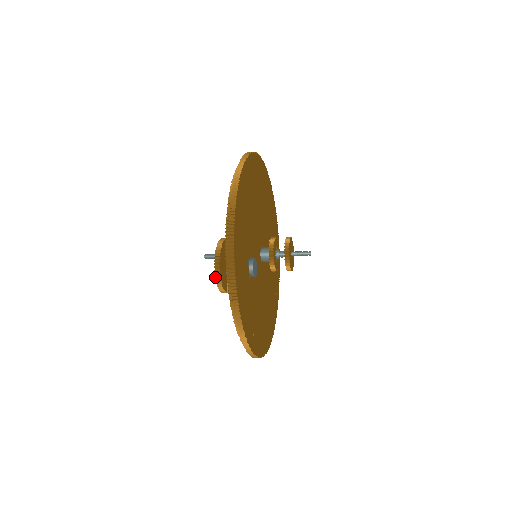
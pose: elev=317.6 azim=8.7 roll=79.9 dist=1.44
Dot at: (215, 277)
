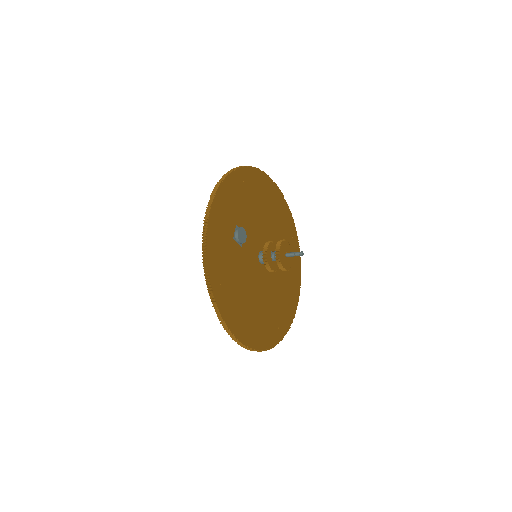
Dot at: occluded
